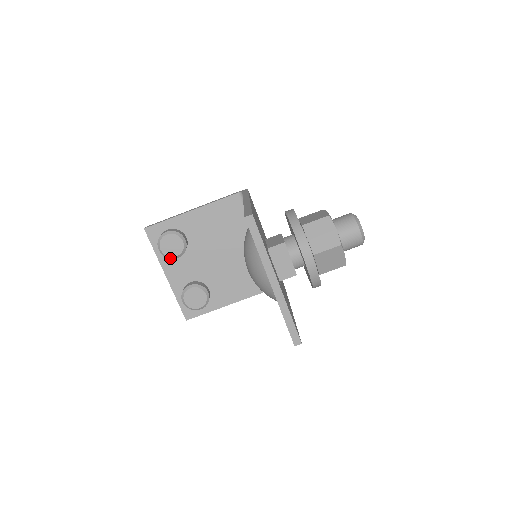
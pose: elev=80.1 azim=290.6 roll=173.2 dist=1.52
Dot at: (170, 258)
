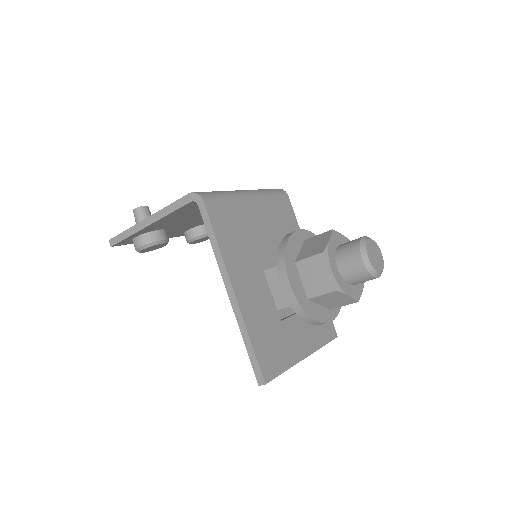
Dot at: occluded
